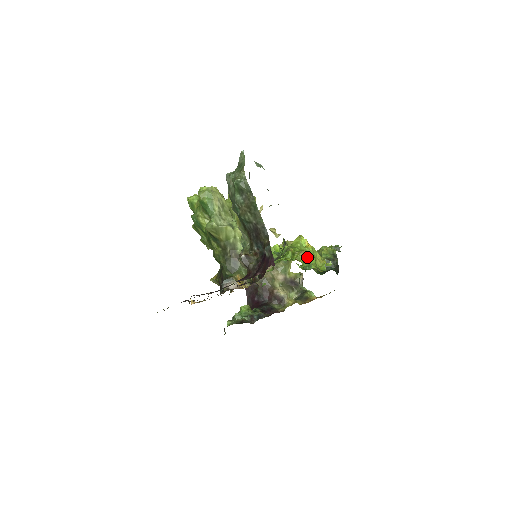
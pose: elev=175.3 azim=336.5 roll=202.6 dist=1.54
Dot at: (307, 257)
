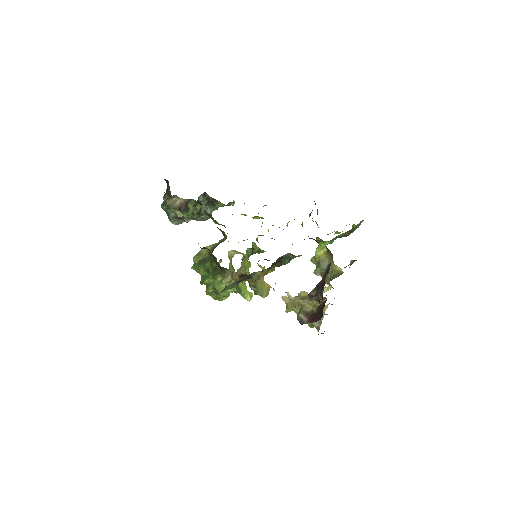
Dot at: (316, 238)
